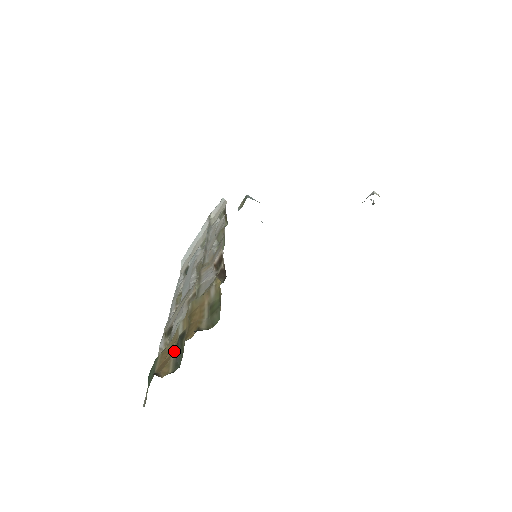
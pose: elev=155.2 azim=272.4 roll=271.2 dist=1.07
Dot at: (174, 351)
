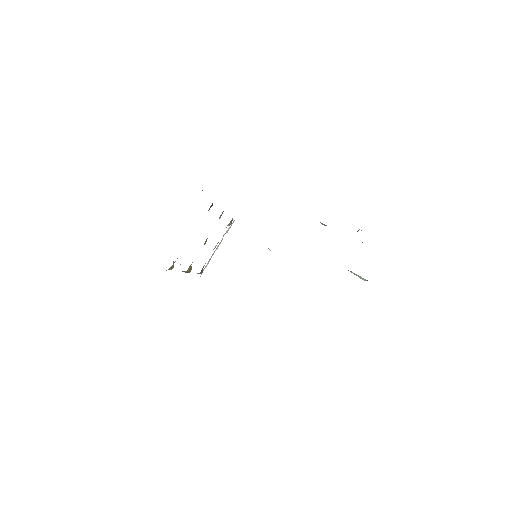
Dot at: occluded
